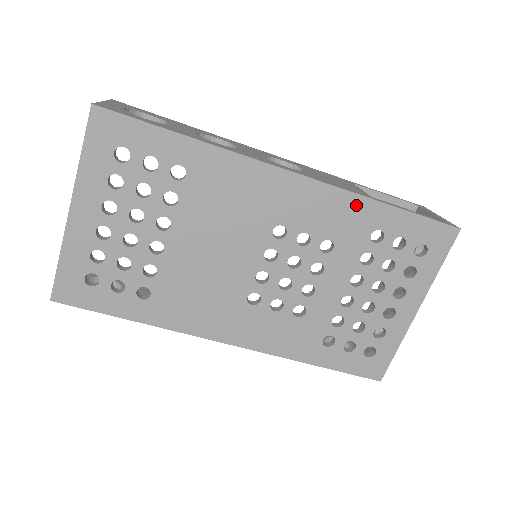
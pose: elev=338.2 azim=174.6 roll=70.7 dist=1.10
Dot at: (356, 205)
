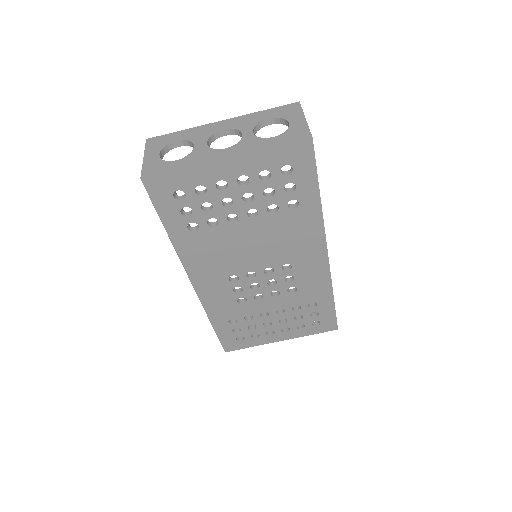
Dot at: (325, 288)
